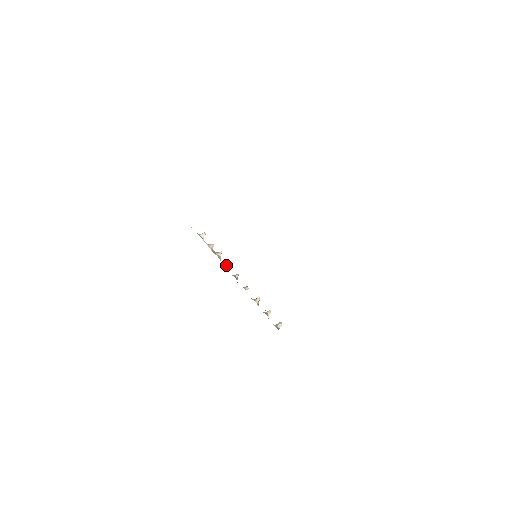
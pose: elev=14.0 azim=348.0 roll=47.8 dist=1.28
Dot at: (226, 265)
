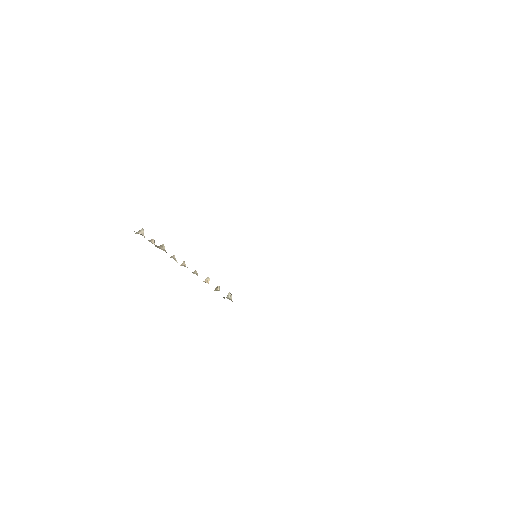
Dot at: (173, 257)
